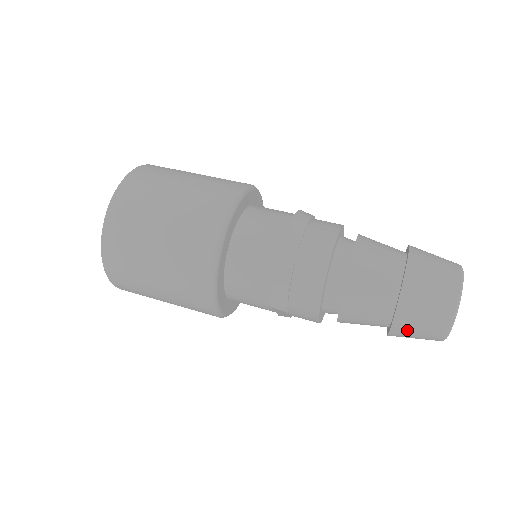
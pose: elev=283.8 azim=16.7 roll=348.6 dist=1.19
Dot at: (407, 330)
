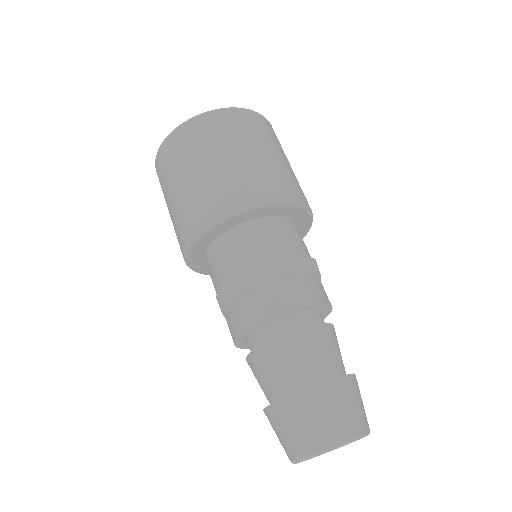
Dot at: (274, 423)
